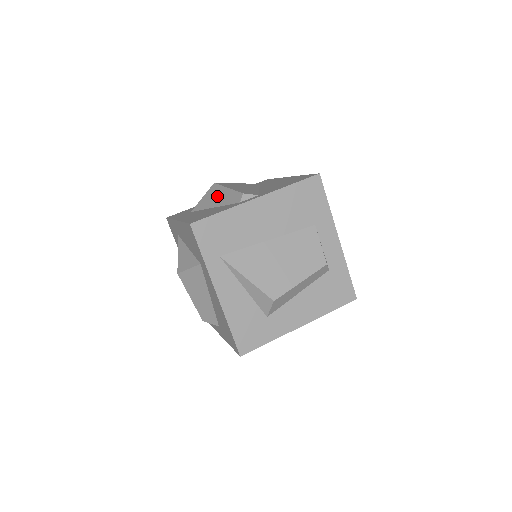
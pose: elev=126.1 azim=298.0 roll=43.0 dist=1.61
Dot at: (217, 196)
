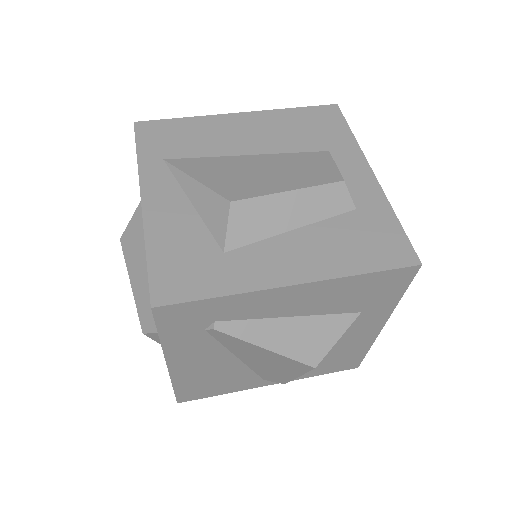
Dot at: occluded
